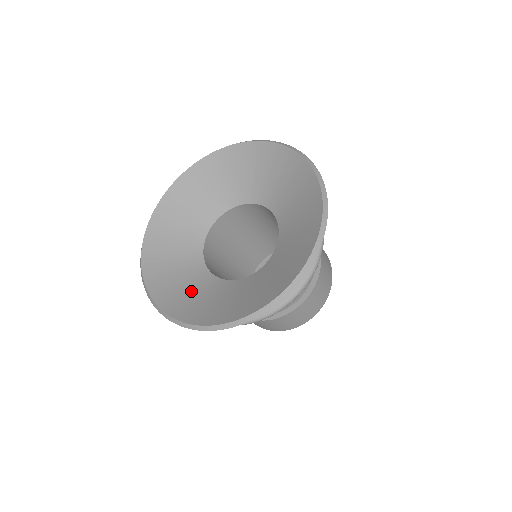
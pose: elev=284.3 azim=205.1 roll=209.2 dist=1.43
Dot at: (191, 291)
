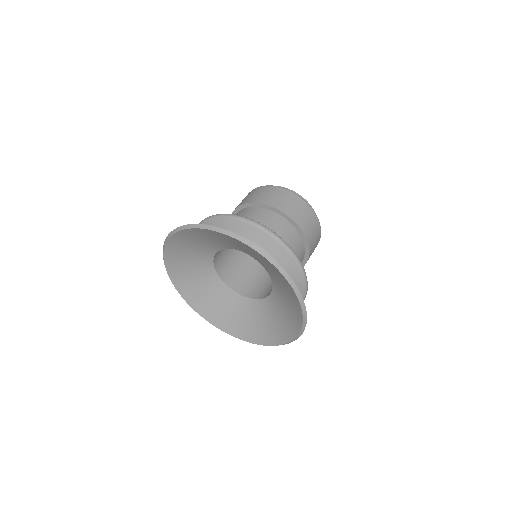
Dot at: (251, 320)
